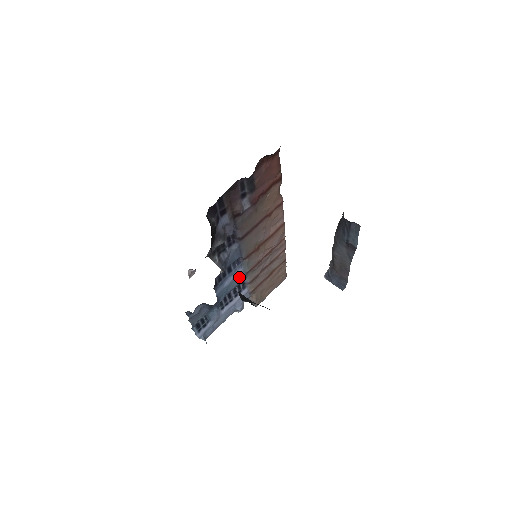
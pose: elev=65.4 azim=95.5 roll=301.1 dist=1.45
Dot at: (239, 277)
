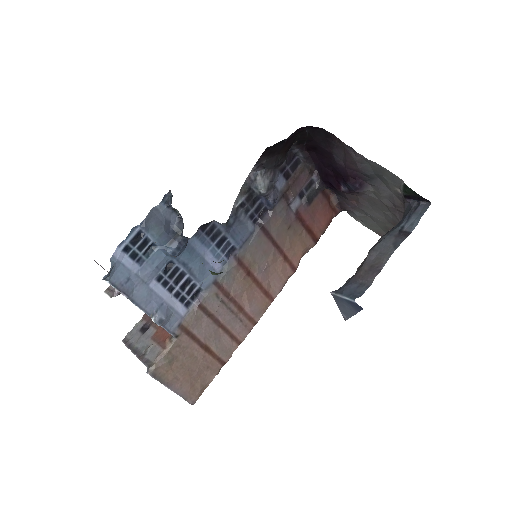
Dot at: (208, 273)
